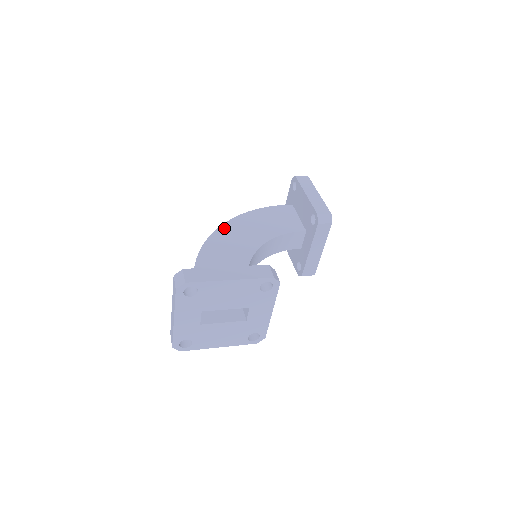
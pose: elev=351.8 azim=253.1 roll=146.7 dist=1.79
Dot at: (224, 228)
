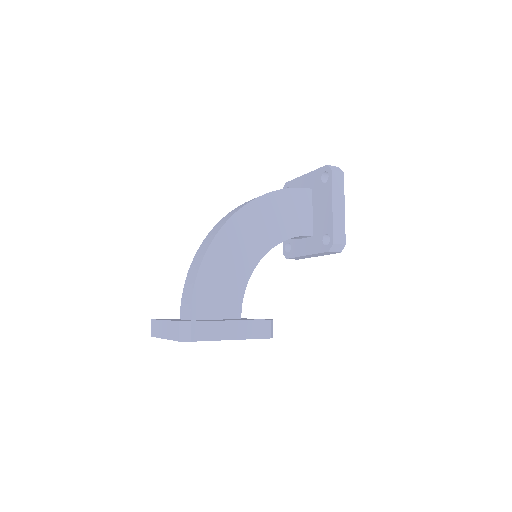
Dot at: (236, 219)
